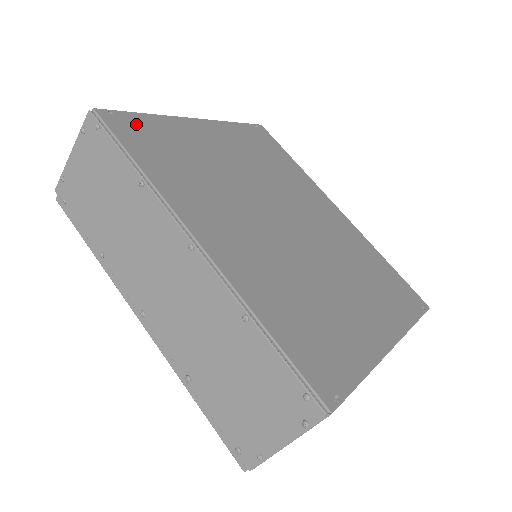
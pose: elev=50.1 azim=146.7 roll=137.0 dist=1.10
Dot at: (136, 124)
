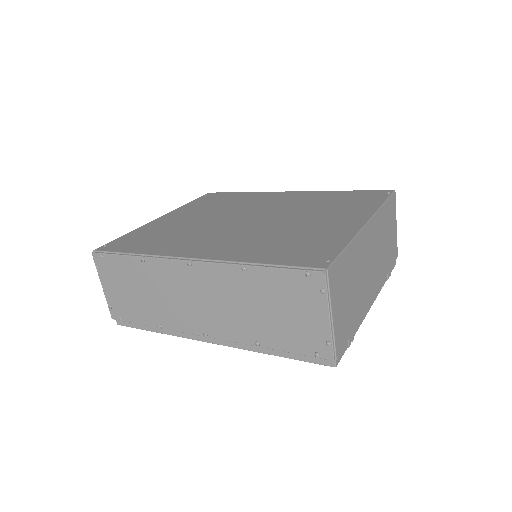
Dot at: (123, 241)
